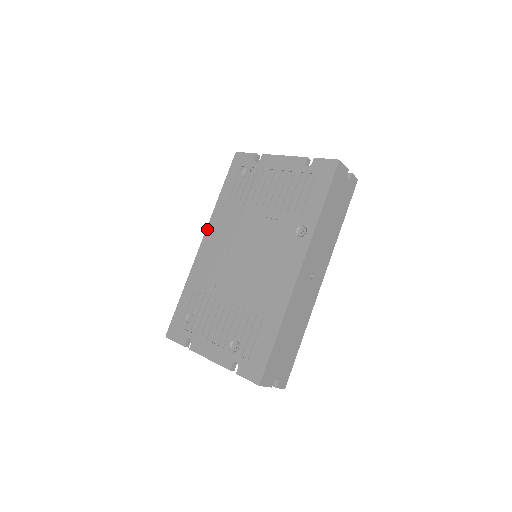
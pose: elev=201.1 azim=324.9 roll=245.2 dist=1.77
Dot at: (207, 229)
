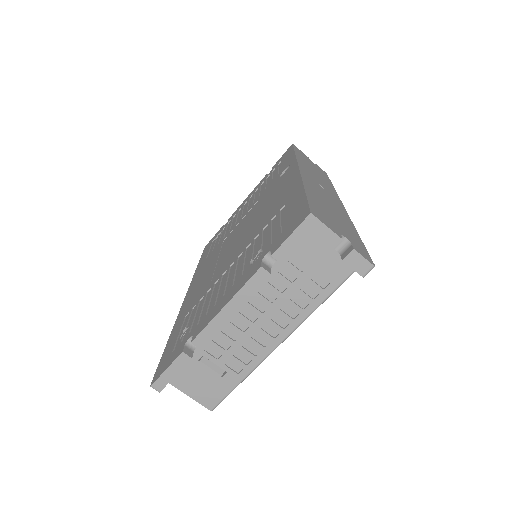
Dot at: (189, 287)
